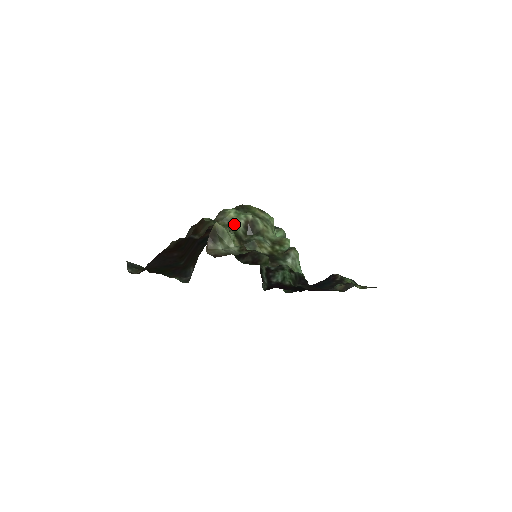
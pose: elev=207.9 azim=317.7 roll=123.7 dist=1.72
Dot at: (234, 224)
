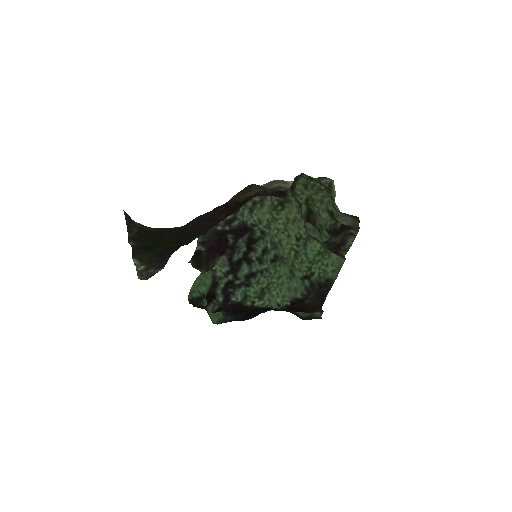
Dot at: occluded
